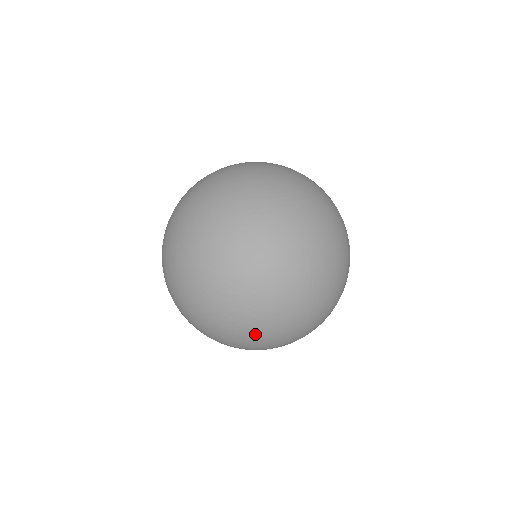
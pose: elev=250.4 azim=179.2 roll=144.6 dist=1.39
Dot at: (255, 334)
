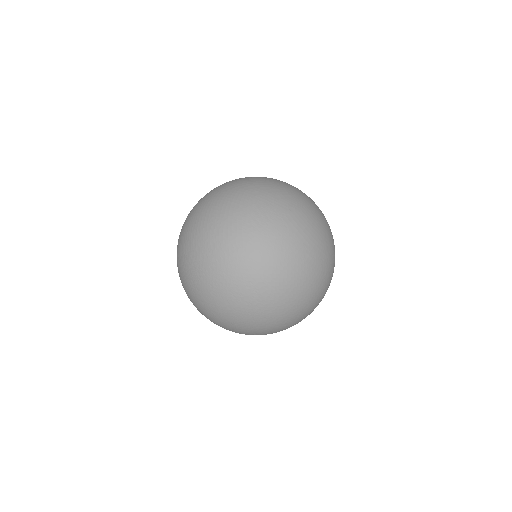
Dot at: (201, 279)
